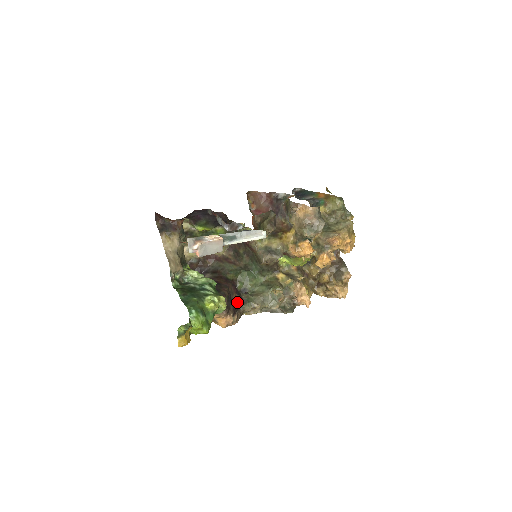
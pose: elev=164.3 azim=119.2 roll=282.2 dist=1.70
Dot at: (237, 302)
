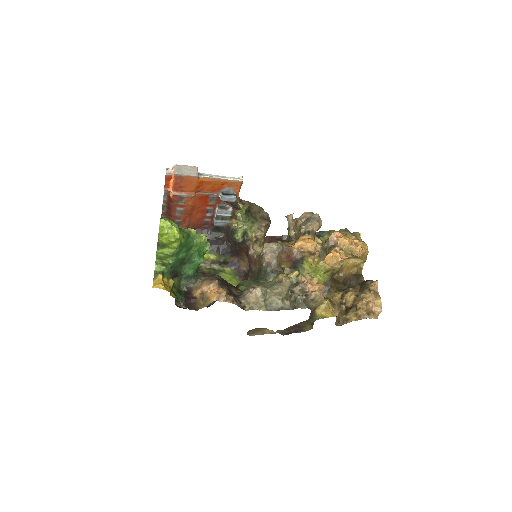
Dot at: (236, 294)
